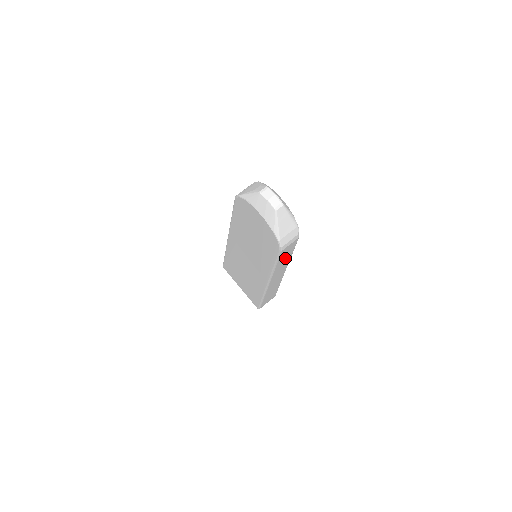
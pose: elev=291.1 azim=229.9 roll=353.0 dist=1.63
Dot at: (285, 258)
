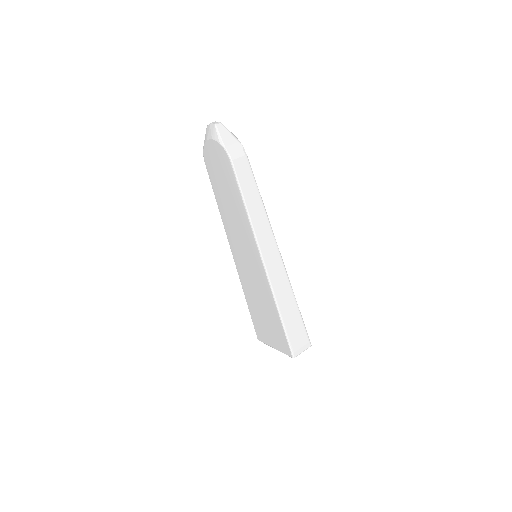
Dot at: (252, 195)
